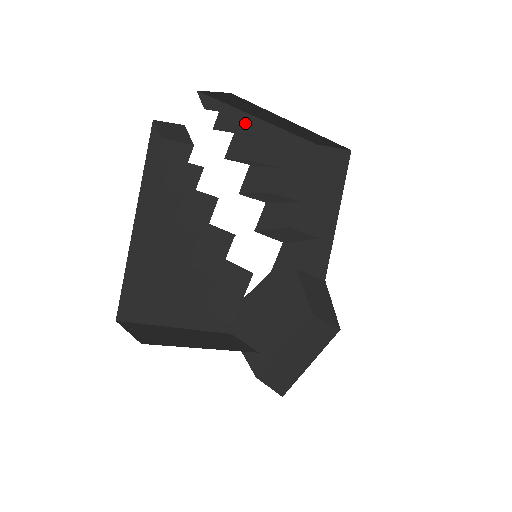
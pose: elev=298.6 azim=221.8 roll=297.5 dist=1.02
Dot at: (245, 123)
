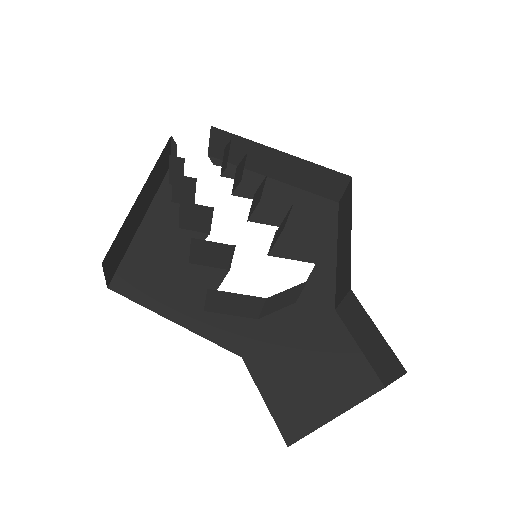
Dot at: (252, 177)
